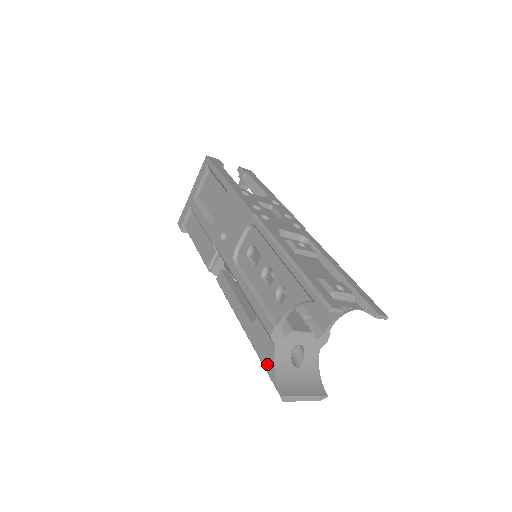
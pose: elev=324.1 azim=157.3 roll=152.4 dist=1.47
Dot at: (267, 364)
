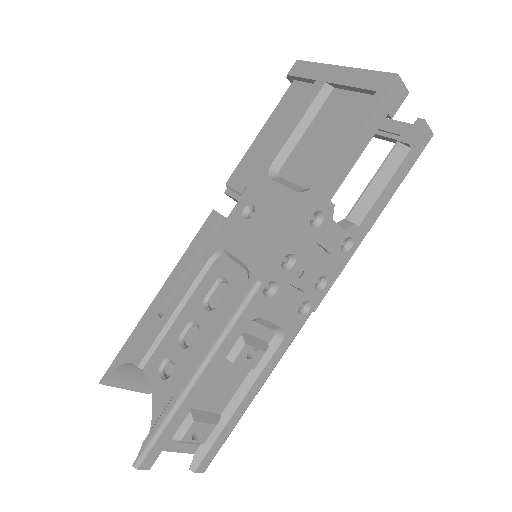
Dot at: (123, 353)
